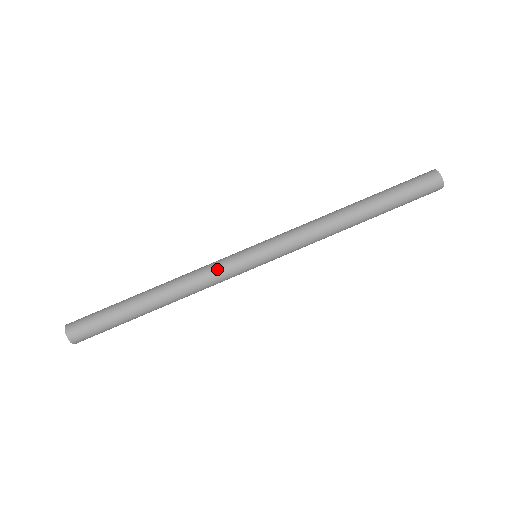
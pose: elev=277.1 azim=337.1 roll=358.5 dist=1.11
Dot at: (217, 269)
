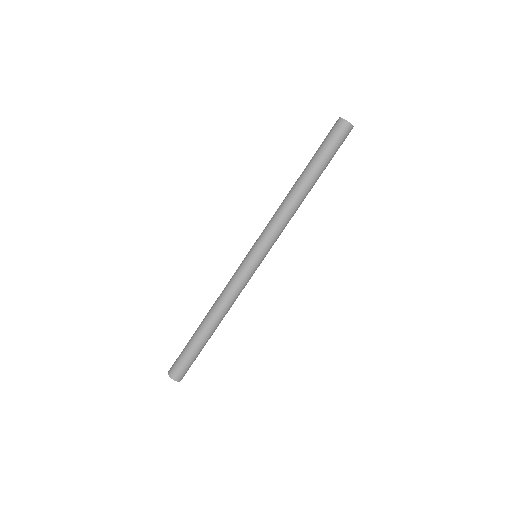
Dot at: (233, 278)
